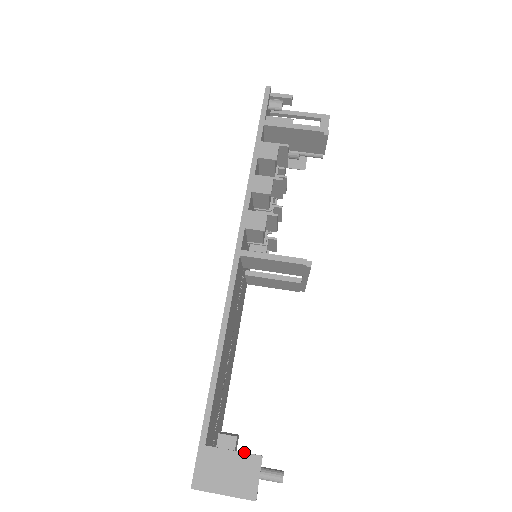
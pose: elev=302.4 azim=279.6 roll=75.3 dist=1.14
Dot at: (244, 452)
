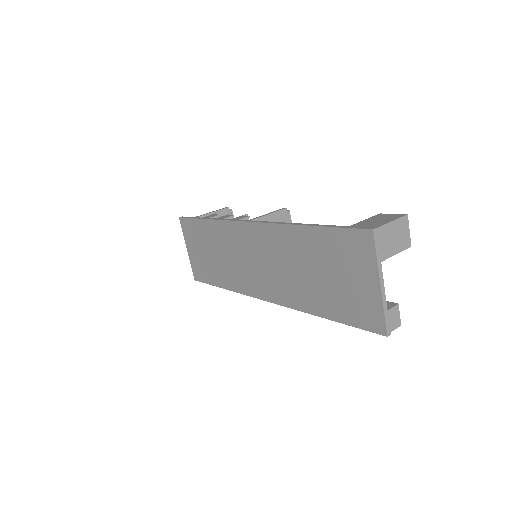
Dot at: (370, 217)
